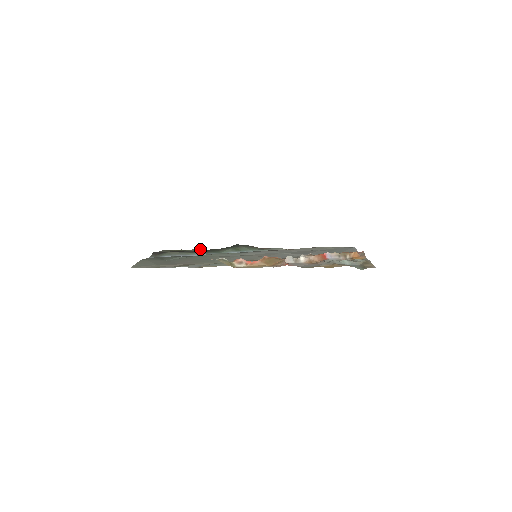
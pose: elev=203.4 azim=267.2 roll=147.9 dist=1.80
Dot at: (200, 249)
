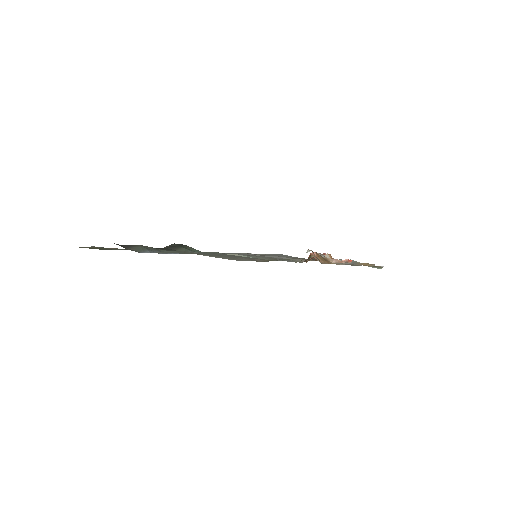
Dot at: occluded
